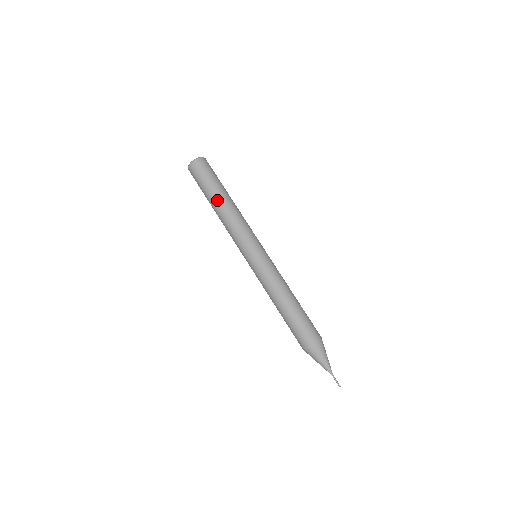
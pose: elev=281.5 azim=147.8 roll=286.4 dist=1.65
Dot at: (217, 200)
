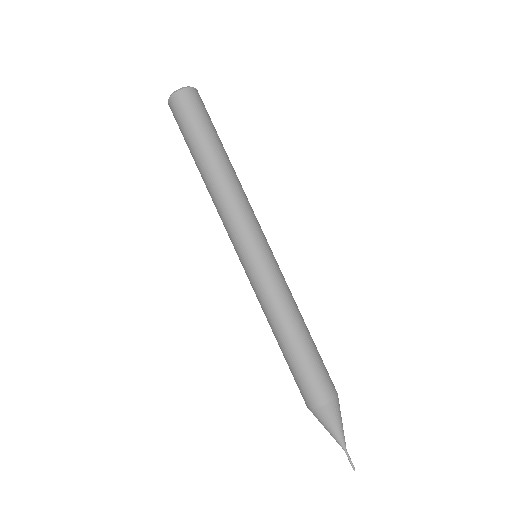
Dot at: (220, 155)
